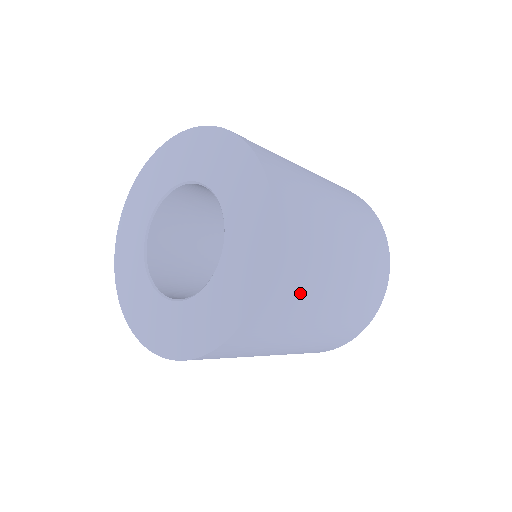
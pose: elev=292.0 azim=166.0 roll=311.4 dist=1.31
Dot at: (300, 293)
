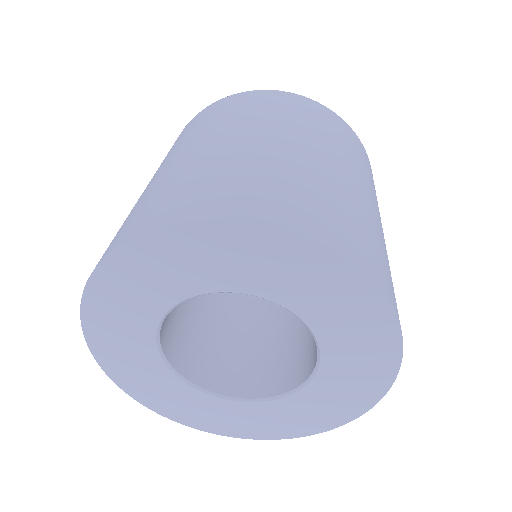
Dot at: (389, 269)
